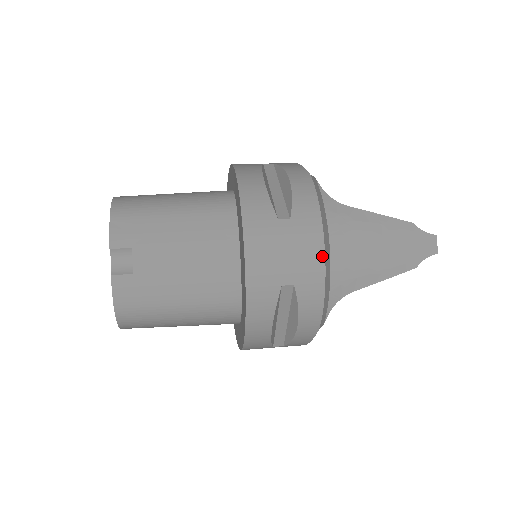
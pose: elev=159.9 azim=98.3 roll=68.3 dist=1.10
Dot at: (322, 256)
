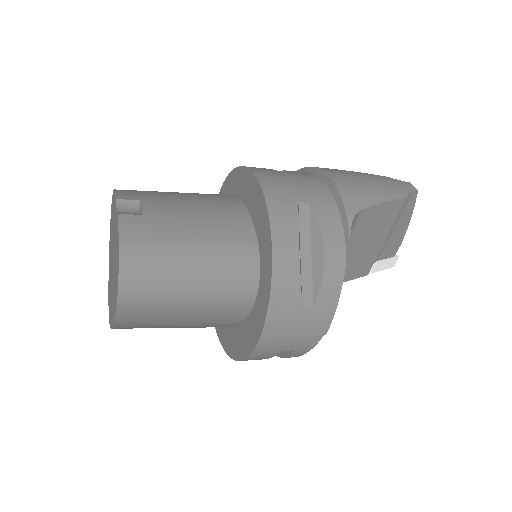
Dot at: (325, 187)
